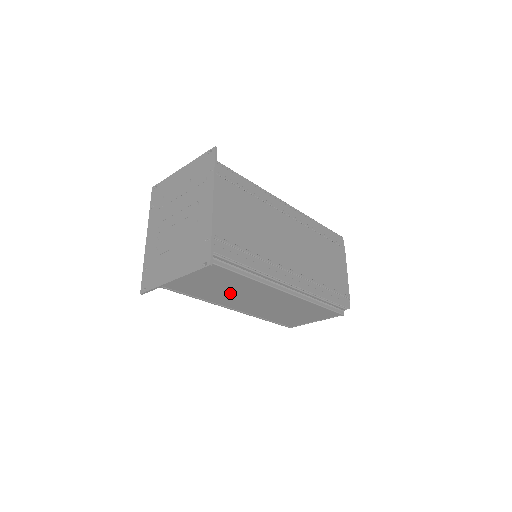
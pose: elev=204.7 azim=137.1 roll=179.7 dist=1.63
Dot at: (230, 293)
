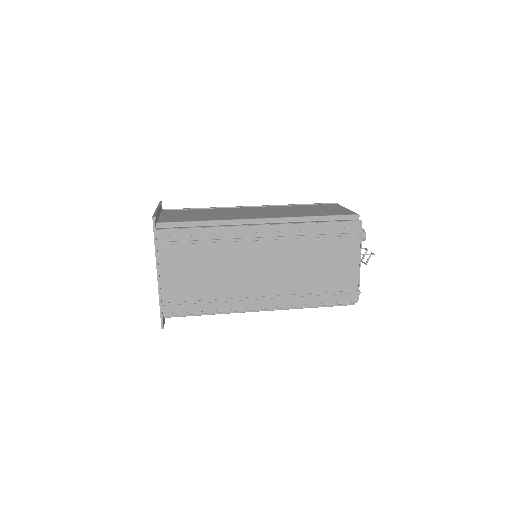
Dot at: occluded
